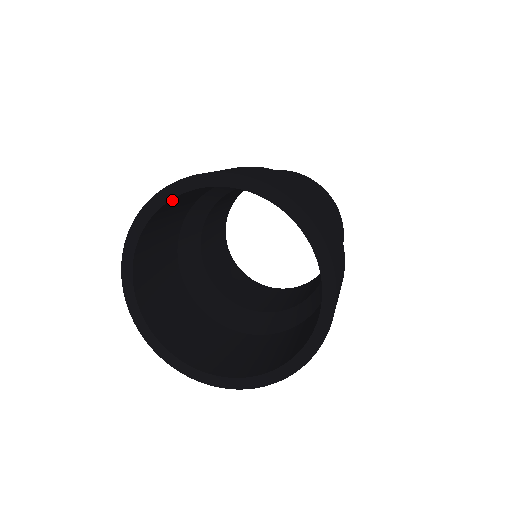
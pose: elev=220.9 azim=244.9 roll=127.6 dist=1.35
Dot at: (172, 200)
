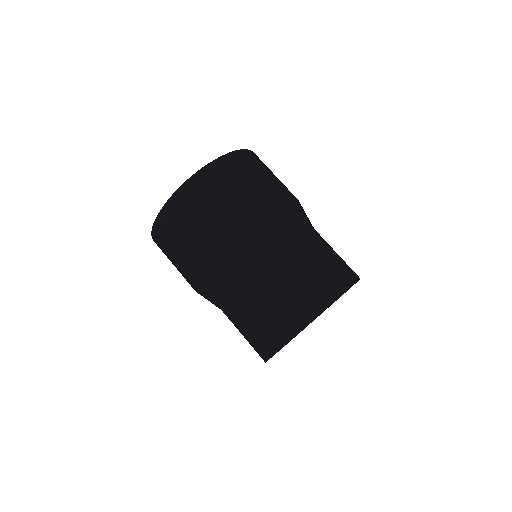
Dot at: occluded
